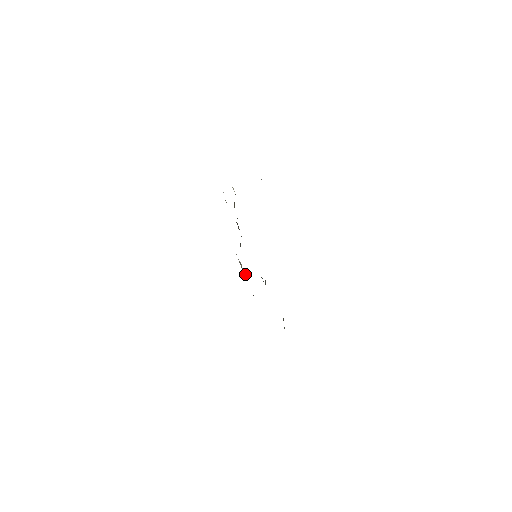
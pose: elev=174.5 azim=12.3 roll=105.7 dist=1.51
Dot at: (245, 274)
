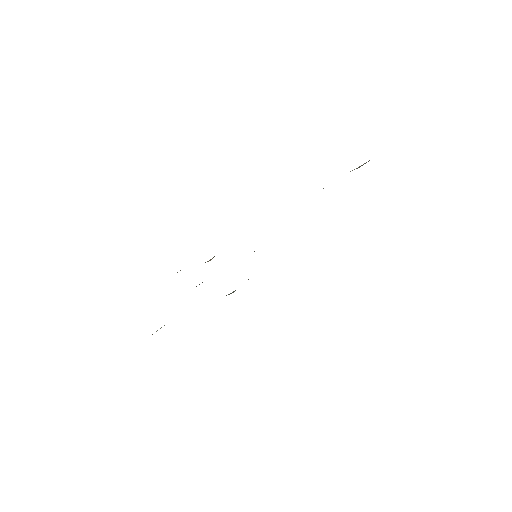
Dot at: occluded
